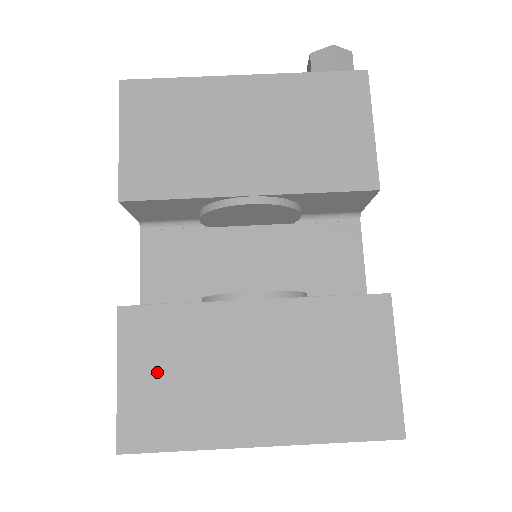
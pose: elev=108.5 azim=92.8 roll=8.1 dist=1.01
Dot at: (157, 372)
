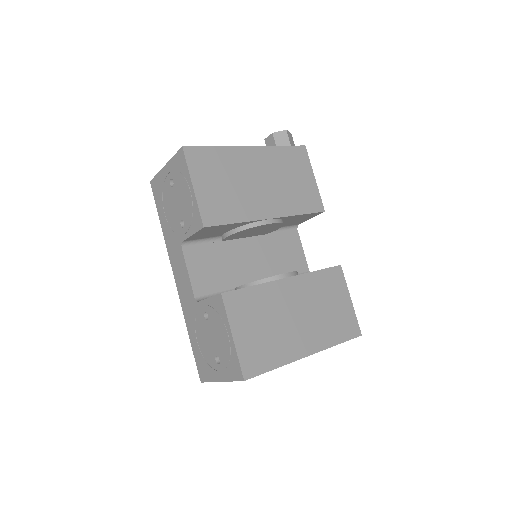
Dot at: (252, 328)
